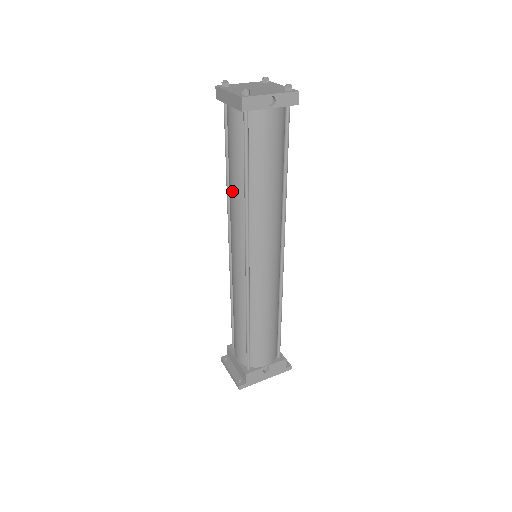
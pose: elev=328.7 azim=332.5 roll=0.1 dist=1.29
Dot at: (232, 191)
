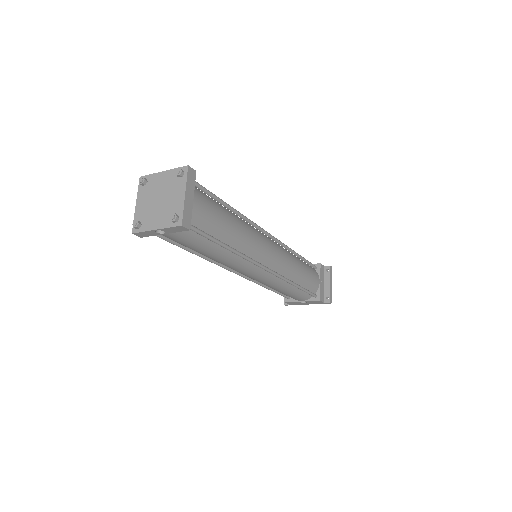
Dot at: occluded
